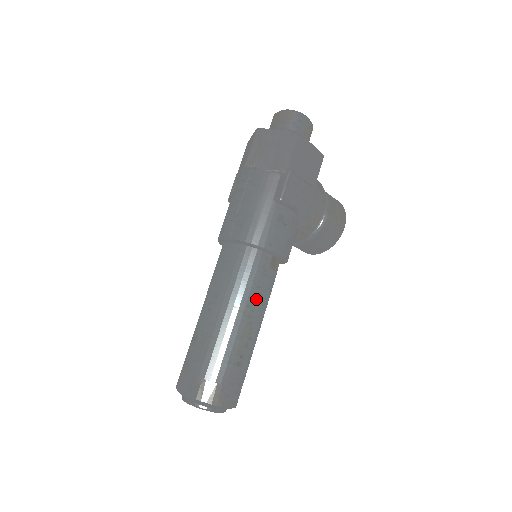
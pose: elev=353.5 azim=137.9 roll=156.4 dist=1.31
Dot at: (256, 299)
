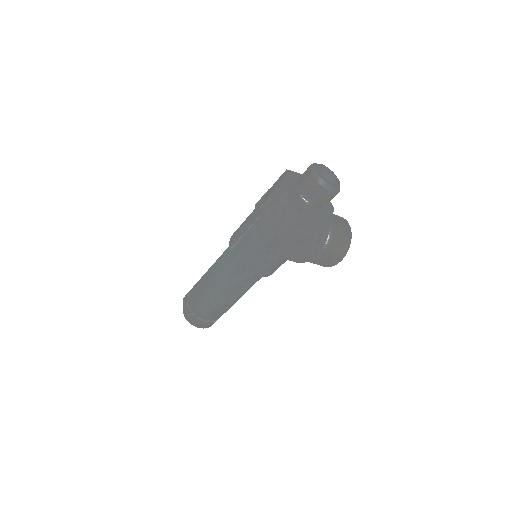
Dot at: (235, 291)
